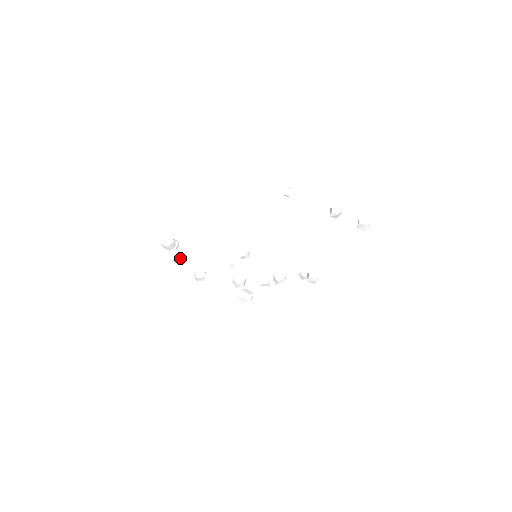
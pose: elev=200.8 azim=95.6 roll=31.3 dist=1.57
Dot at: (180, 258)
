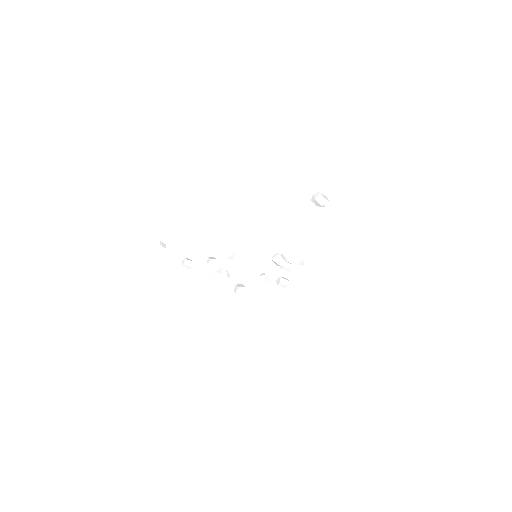
Dot at: (187, 264)
